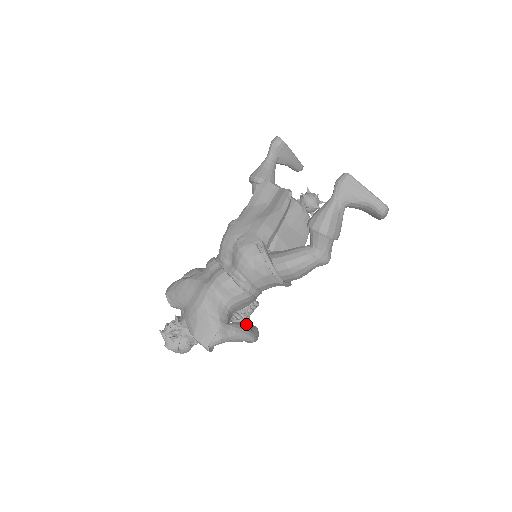
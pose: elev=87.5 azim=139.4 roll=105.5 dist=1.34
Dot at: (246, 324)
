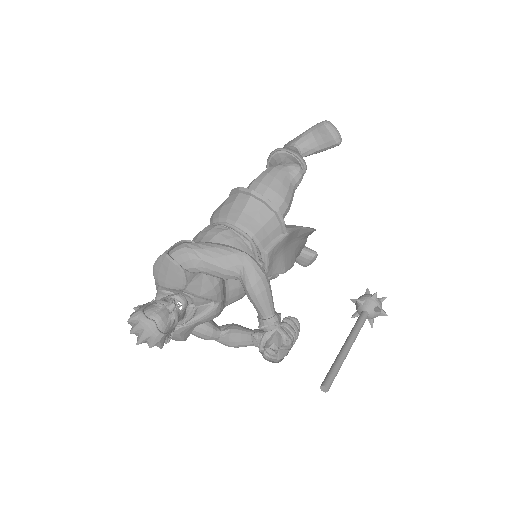
Dot at: occluded
